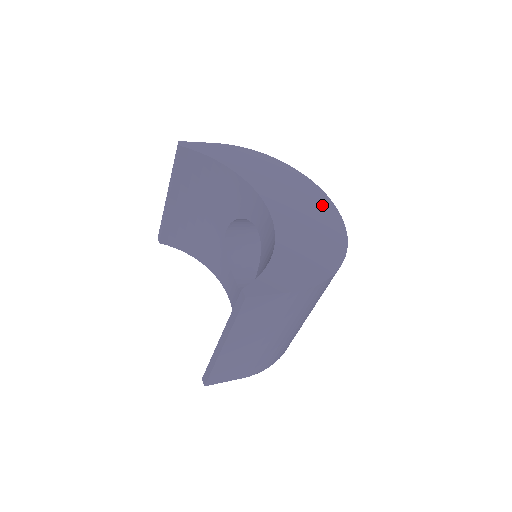
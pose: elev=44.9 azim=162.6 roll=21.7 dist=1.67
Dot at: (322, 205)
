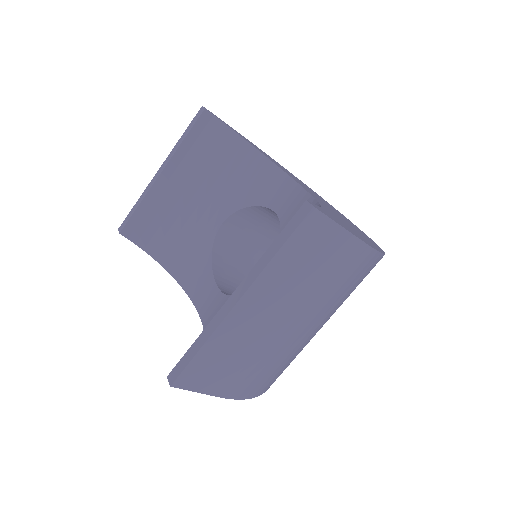
Dot at: (343, 216)
